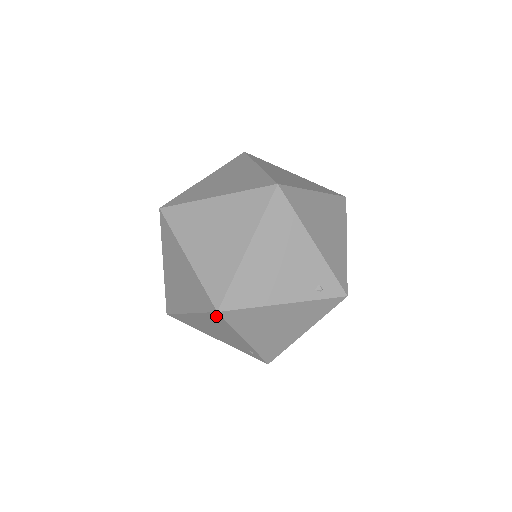
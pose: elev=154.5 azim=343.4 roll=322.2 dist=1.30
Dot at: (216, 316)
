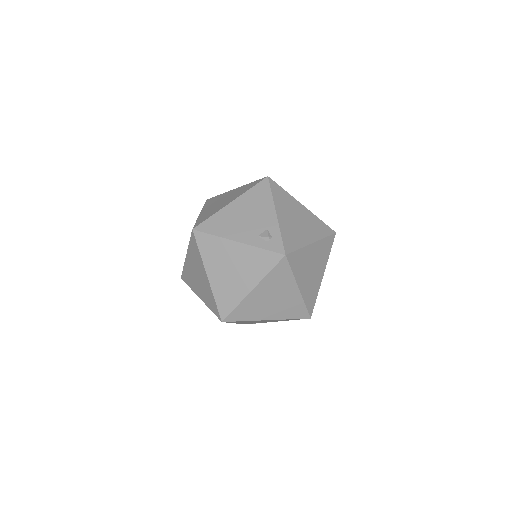
Dot at: occluded
